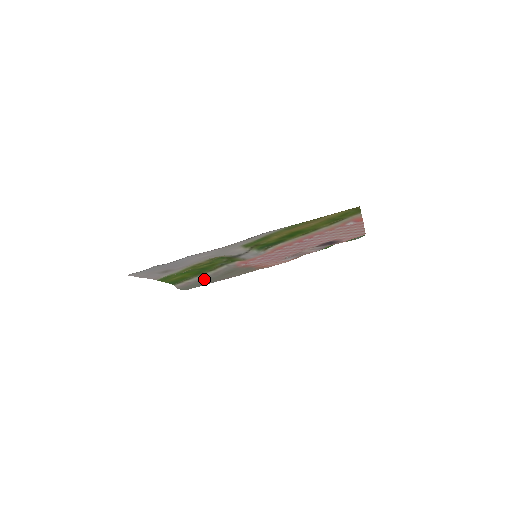
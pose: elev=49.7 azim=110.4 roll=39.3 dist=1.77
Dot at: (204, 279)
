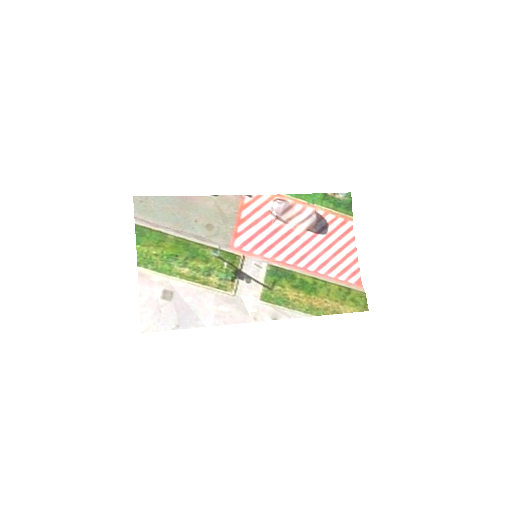
Dot at: (179, 230)
